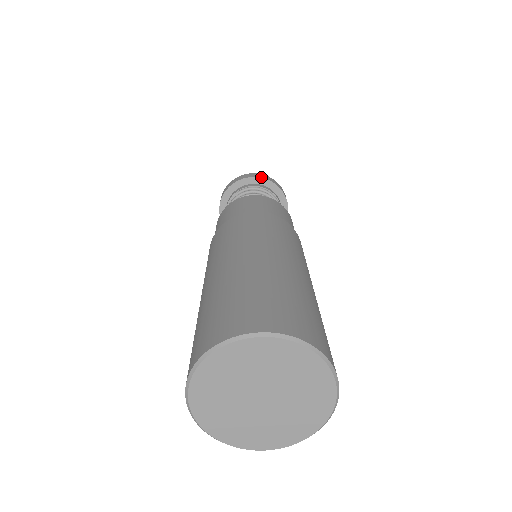
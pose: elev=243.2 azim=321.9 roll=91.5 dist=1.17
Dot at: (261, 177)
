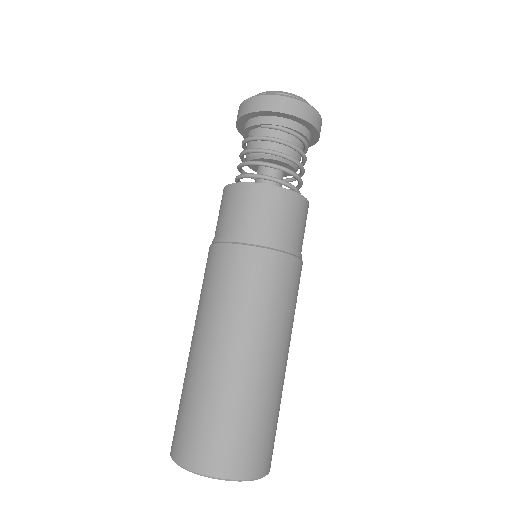
Dot at: (297, 115)
